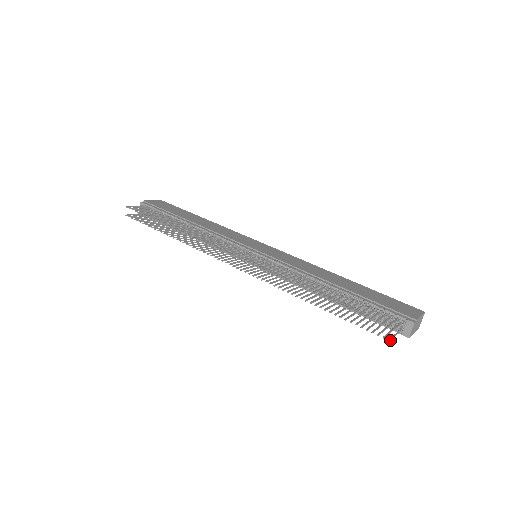
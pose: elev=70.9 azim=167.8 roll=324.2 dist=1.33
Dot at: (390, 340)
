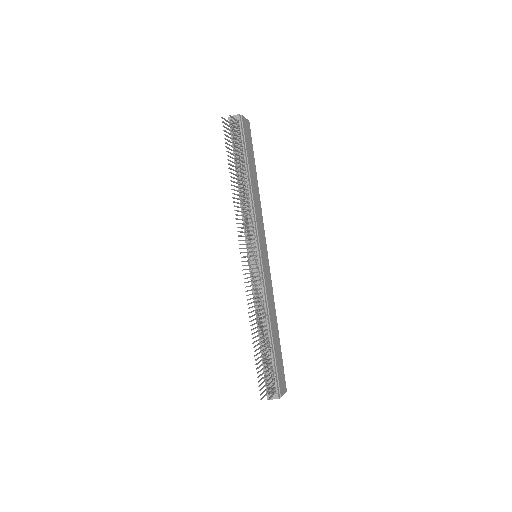
Dot at: (261, 399)
